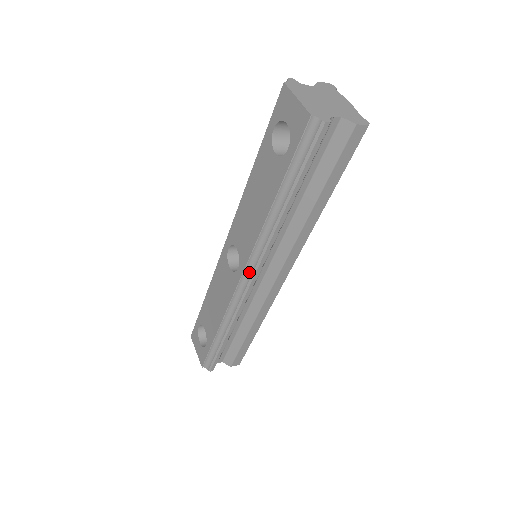
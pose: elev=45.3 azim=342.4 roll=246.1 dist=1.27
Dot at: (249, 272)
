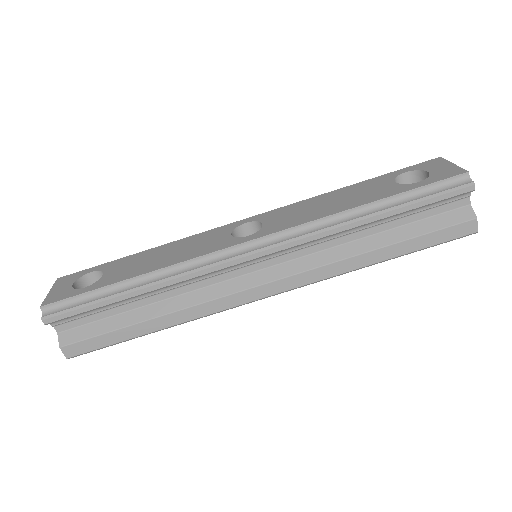
Dot at: (260, 245)
